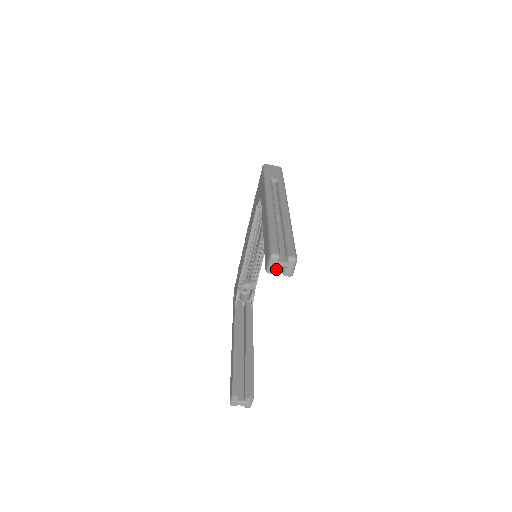
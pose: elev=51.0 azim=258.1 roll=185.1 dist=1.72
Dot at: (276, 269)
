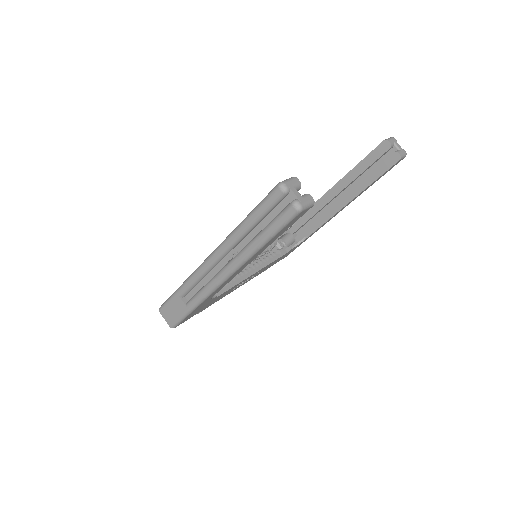
Dot at: (393, 144)
